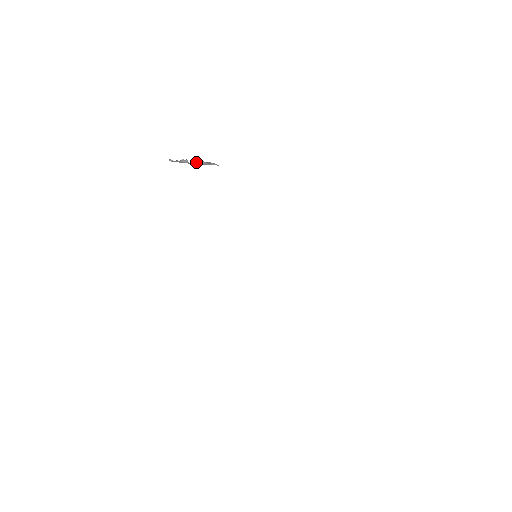
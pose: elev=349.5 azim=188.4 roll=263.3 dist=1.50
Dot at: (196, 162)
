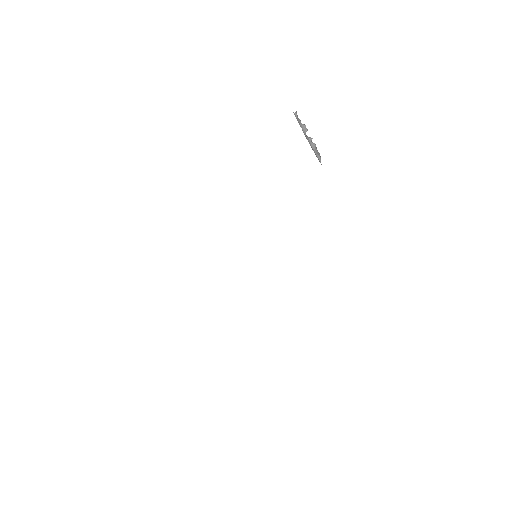
Dot at: (311, 140)
